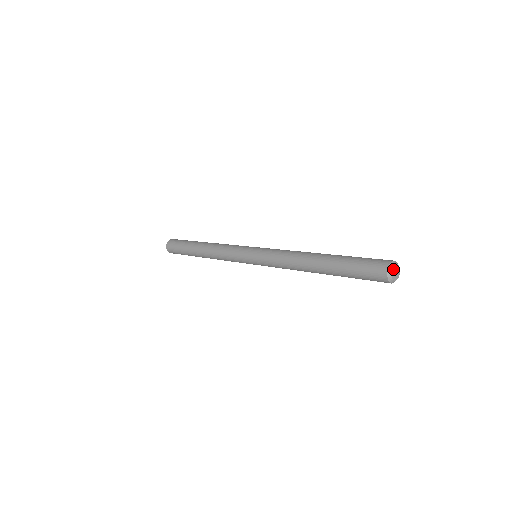
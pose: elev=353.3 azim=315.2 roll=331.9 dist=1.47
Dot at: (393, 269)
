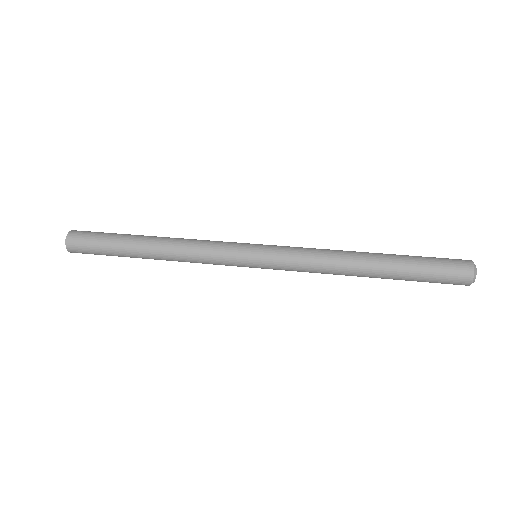
Dot at: (475, 275)
